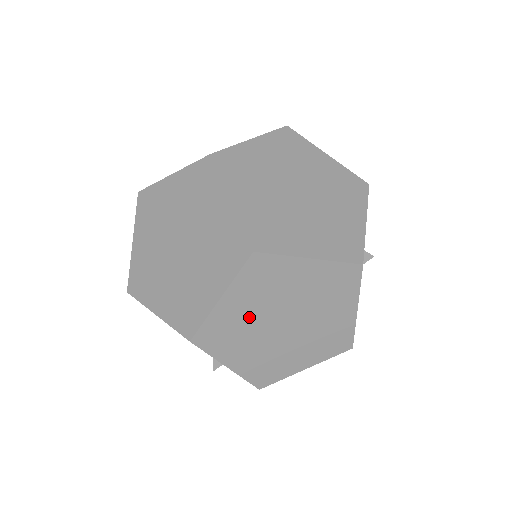
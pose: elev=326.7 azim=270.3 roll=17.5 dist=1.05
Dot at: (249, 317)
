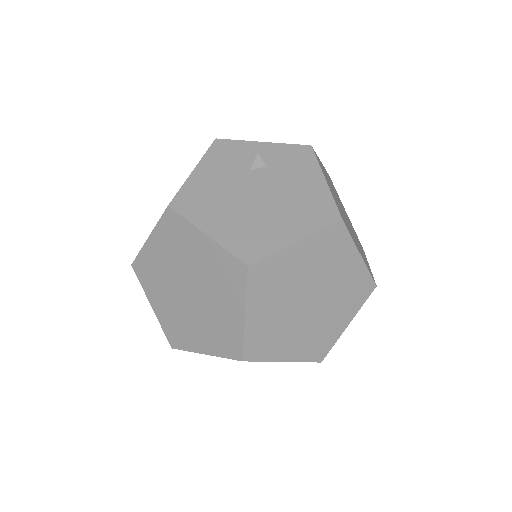
Dot at: occluded
